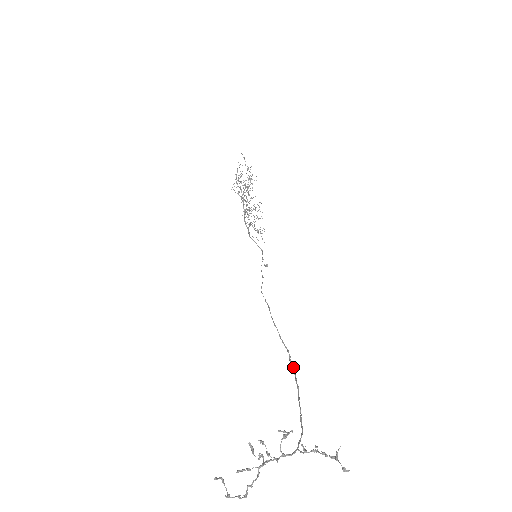
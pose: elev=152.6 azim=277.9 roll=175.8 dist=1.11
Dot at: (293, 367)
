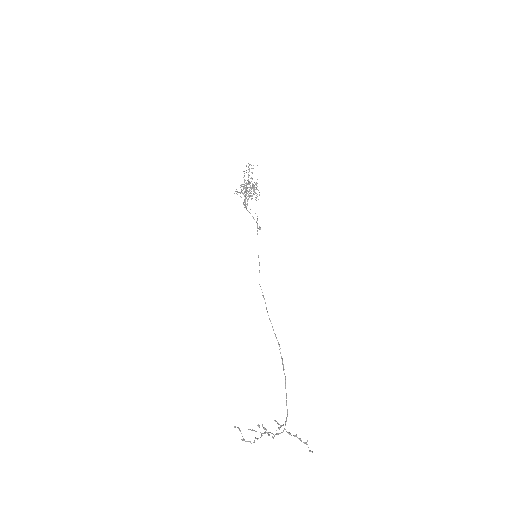
Dot at: (282, 358)
